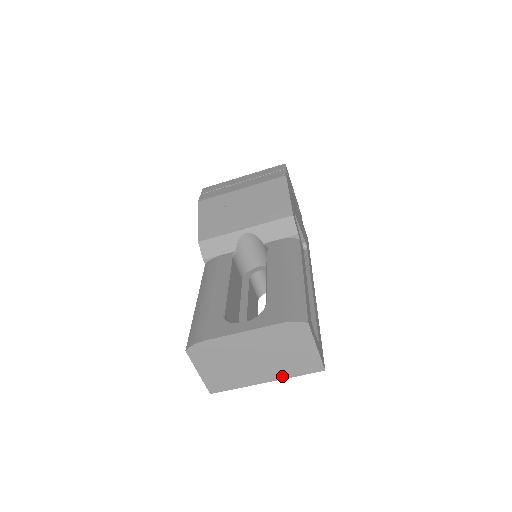
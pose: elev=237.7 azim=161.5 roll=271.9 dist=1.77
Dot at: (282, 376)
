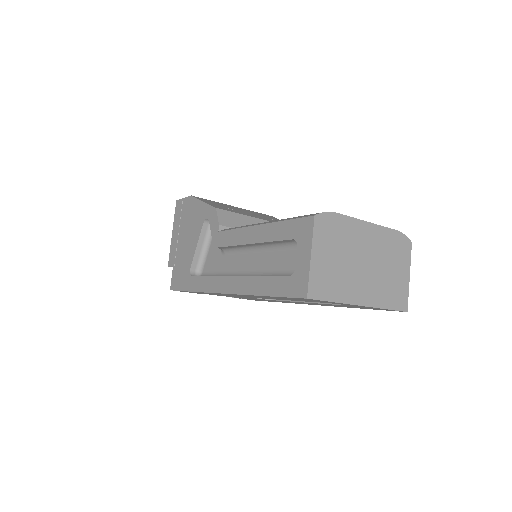
Dot at: (376, 303)
